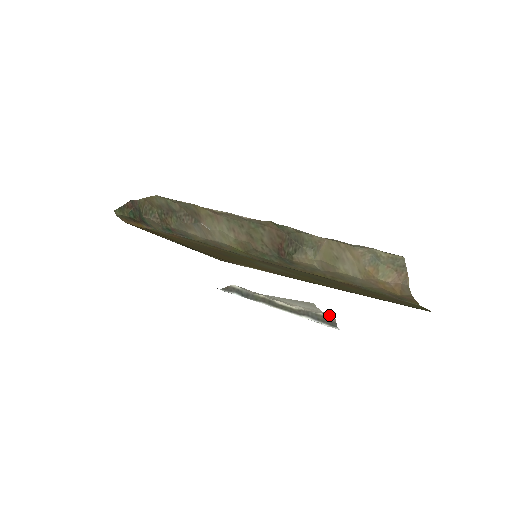
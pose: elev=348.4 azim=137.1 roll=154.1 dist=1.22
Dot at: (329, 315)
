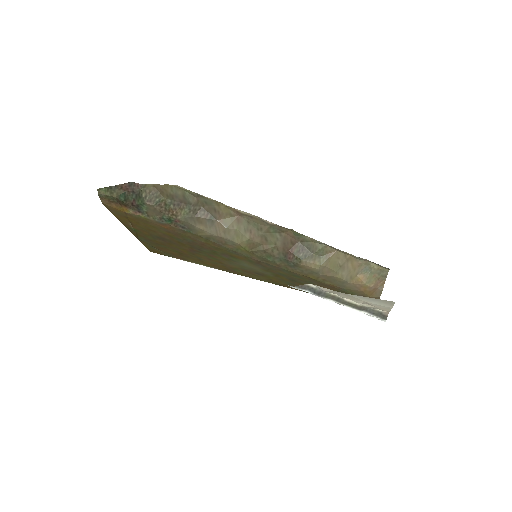
Dot at: (387, 311)
